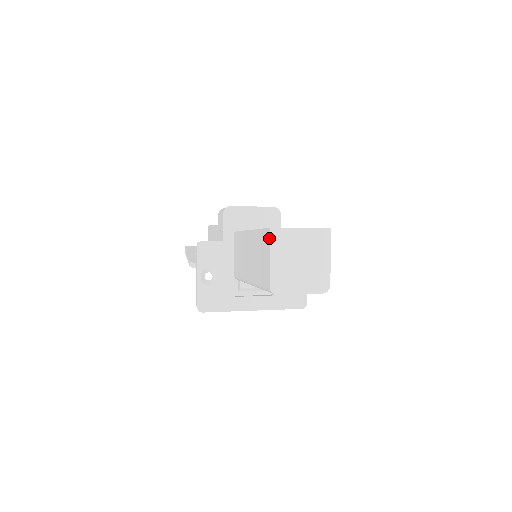
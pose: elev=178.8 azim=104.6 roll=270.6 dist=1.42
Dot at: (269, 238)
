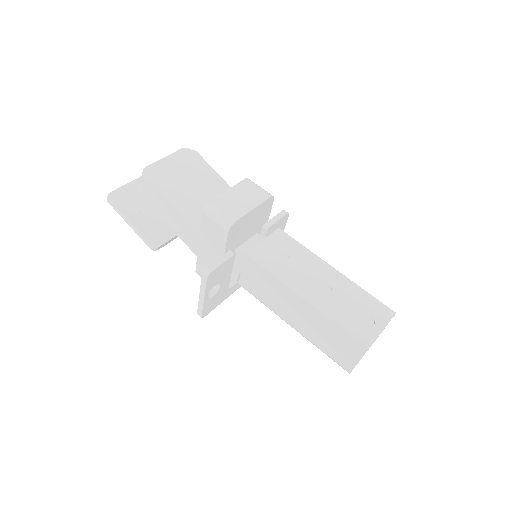
Dot at: (364, 353)
